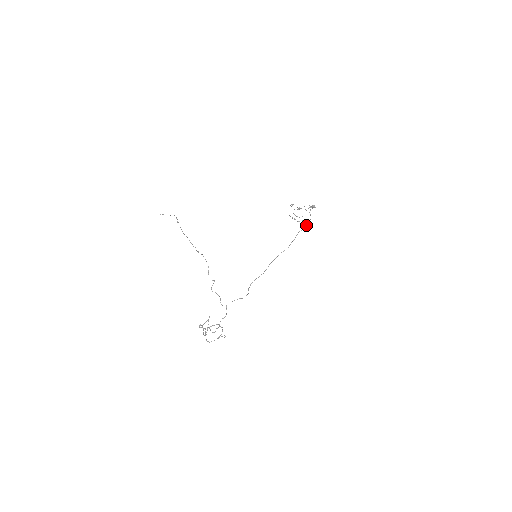
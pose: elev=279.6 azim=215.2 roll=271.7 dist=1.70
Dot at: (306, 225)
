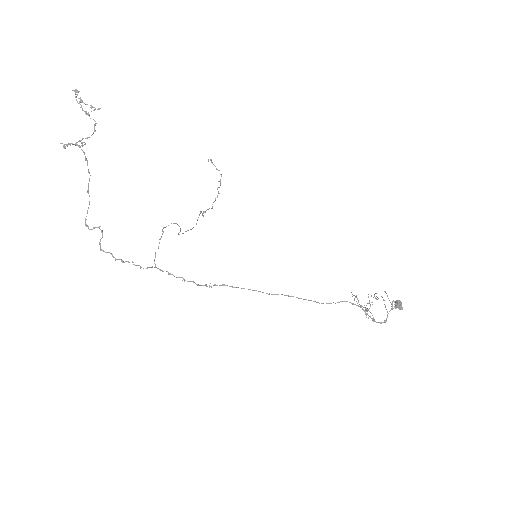
Dot at: occluded
